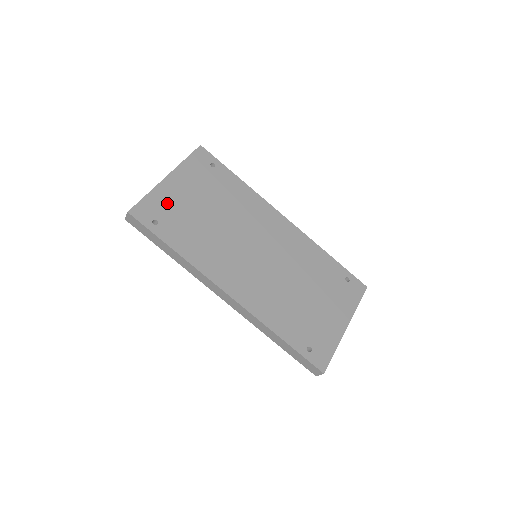
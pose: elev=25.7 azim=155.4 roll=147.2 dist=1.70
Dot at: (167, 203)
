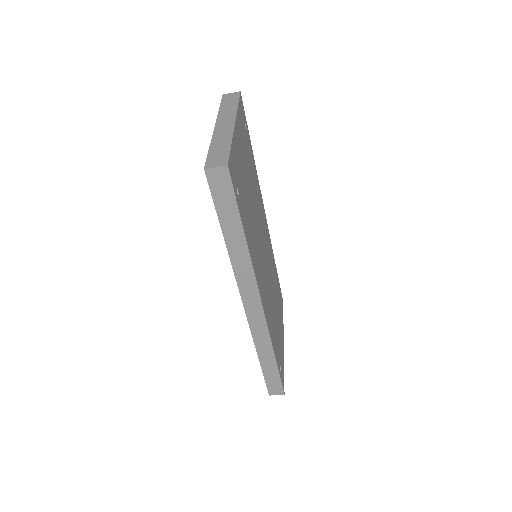
Dot at: (239, 165)
